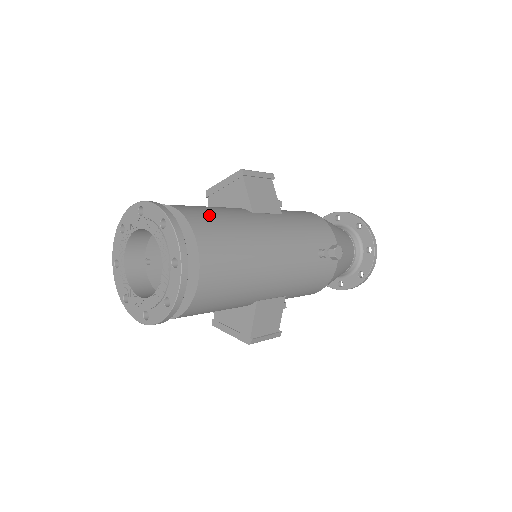
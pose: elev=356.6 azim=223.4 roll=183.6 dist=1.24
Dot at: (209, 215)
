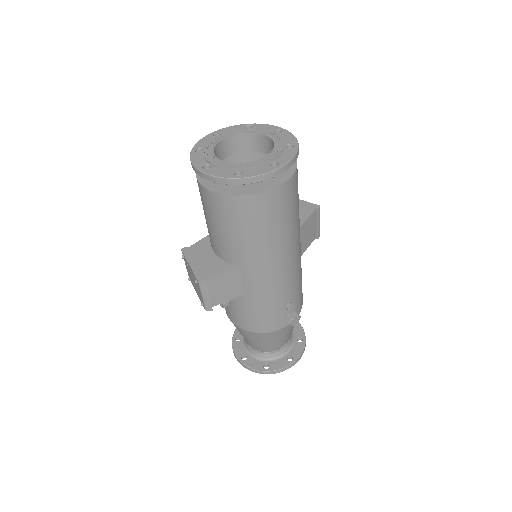
Dot at: occluded
